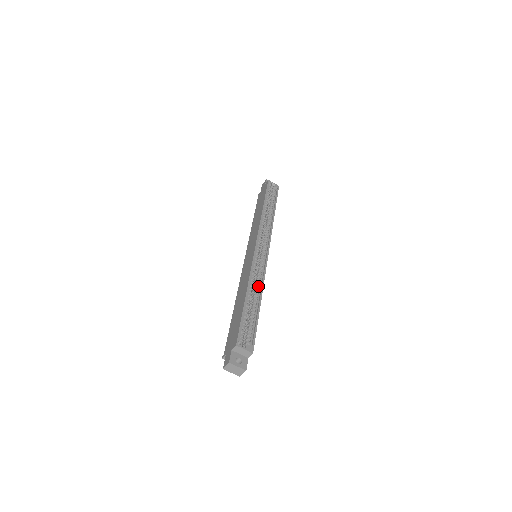
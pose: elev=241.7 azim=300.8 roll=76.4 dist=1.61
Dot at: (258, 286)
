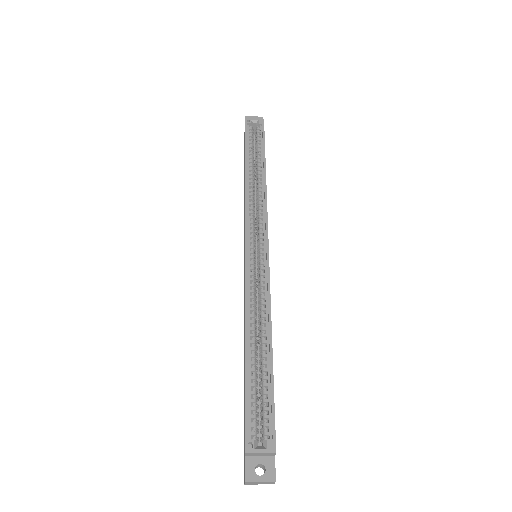
Dot at: (264, 317)
